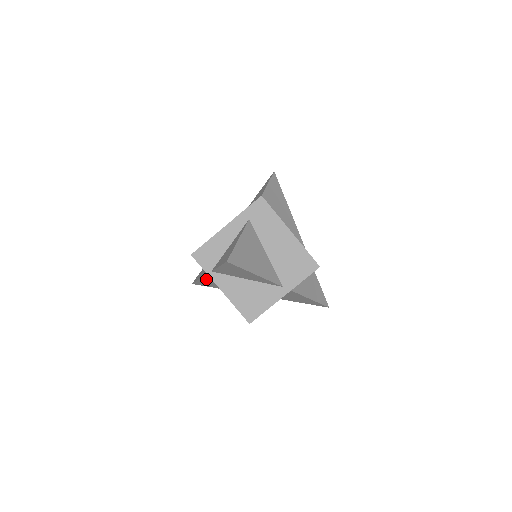
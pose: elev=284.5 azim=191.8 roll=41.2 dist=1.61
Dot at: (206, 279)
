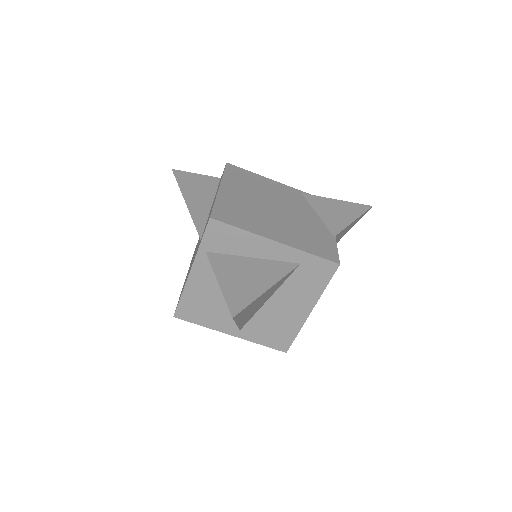
Dot at: occluded
